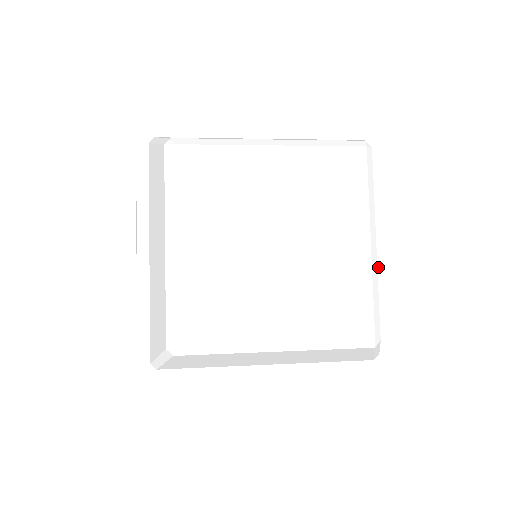
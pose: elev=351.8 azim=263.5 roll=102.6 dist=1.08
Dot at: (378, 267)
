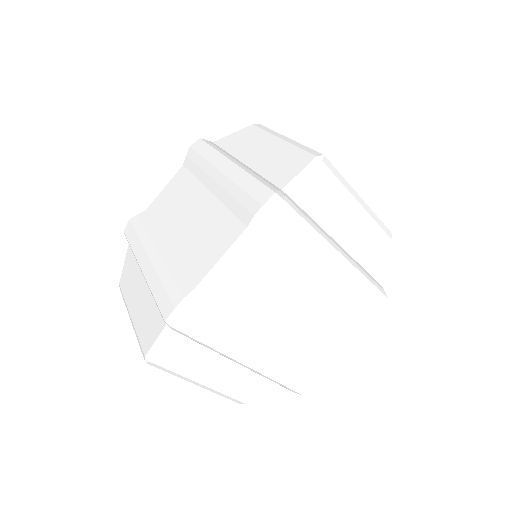
Dot at: occluded
